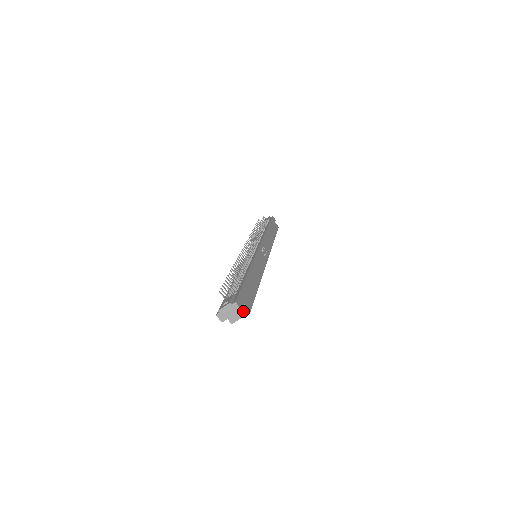
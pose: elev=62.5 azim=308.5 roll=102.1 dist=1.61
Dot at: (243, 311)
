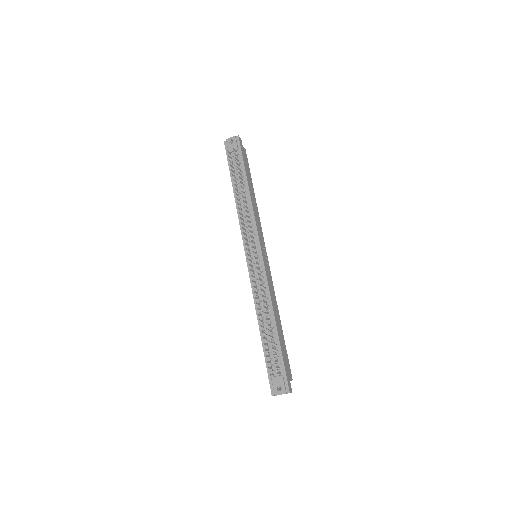
Dot at: occluded
